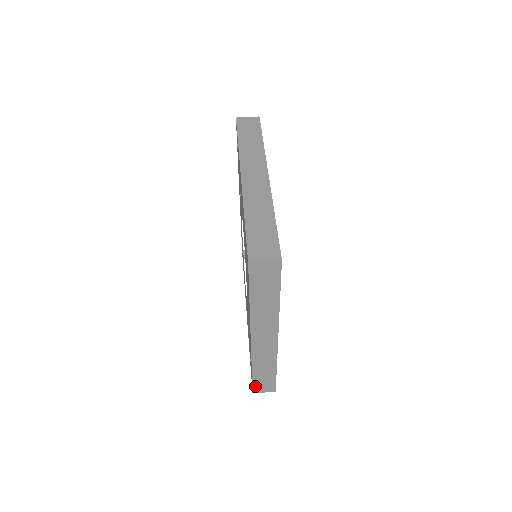
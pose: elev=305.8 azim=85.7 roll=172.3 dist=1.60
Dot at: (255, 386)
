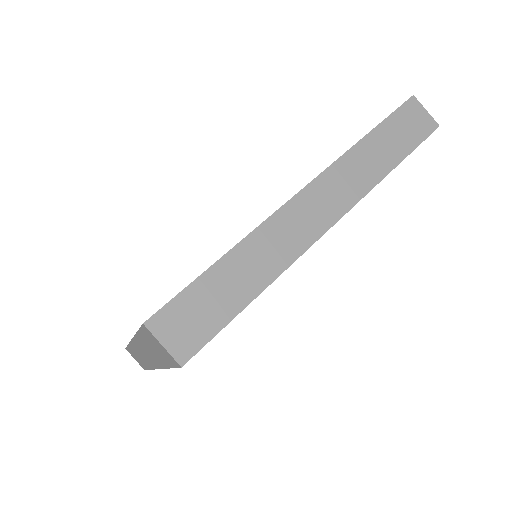
Dot at: occluded
